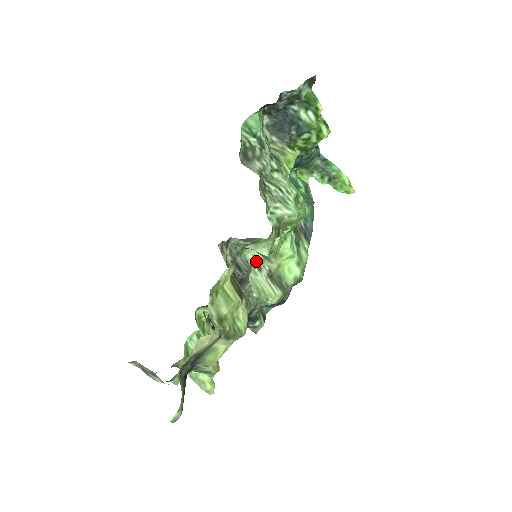
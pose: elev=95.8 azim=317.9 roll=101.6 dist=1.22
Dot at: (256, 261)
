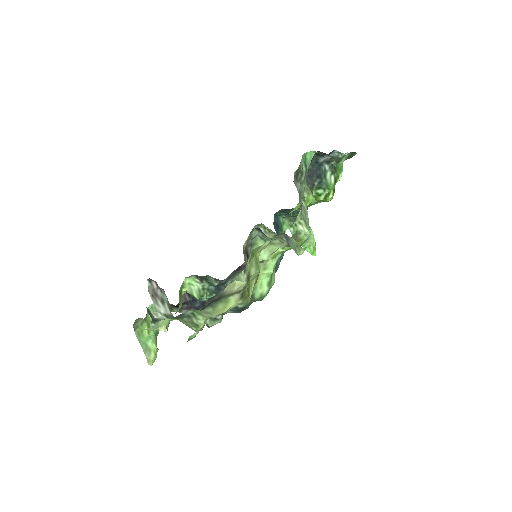
Dot at: occluded
